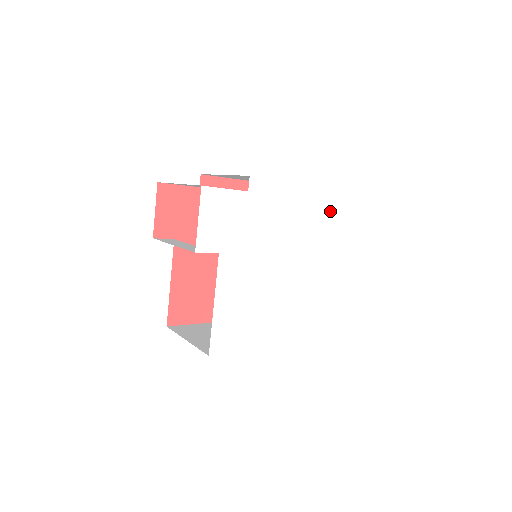
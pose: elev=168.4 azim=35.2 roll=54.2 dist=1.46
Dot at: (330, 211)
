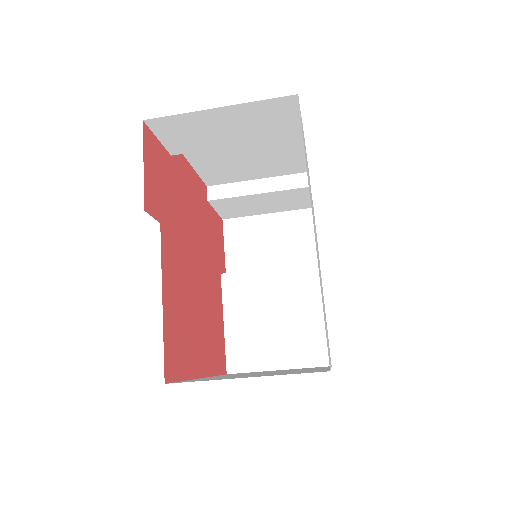
Dot at: occluded
